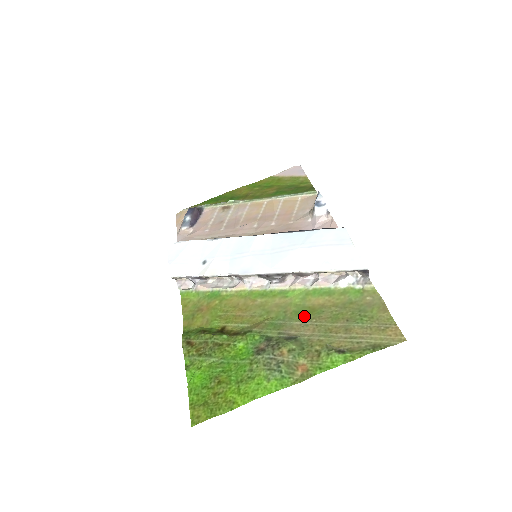
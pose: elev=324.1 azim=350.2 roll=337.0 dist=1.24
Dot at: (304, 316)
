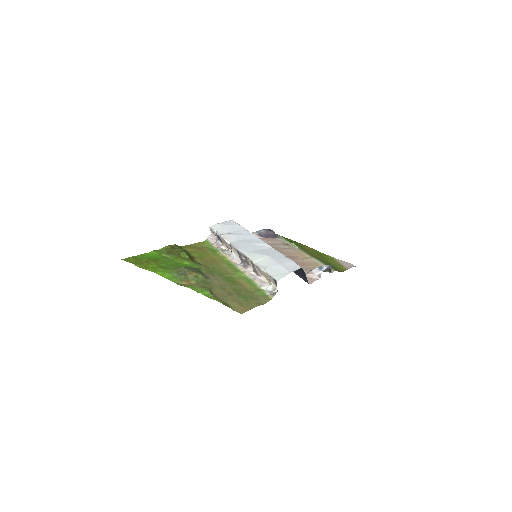
Dot at: (227, 279)
